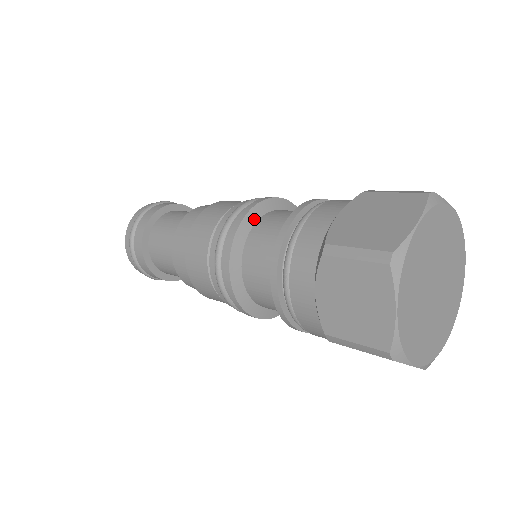
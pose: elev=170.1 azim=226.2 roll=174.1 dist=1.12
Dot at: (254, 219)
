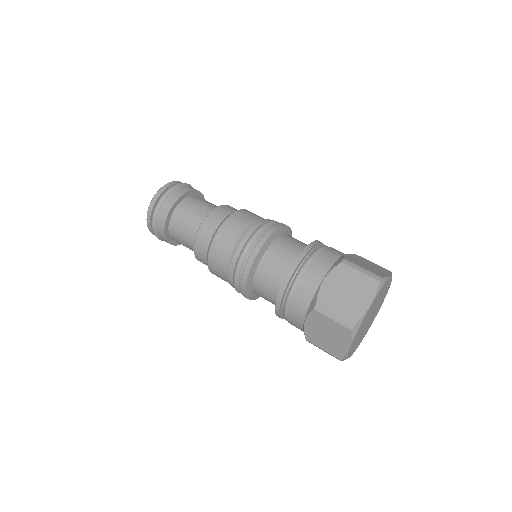
Dot at: (264, 251)
